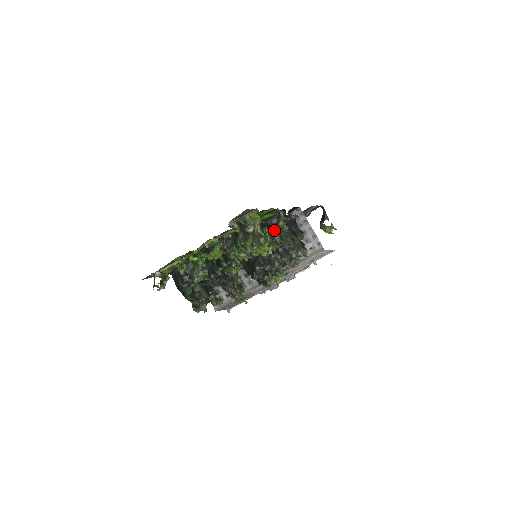
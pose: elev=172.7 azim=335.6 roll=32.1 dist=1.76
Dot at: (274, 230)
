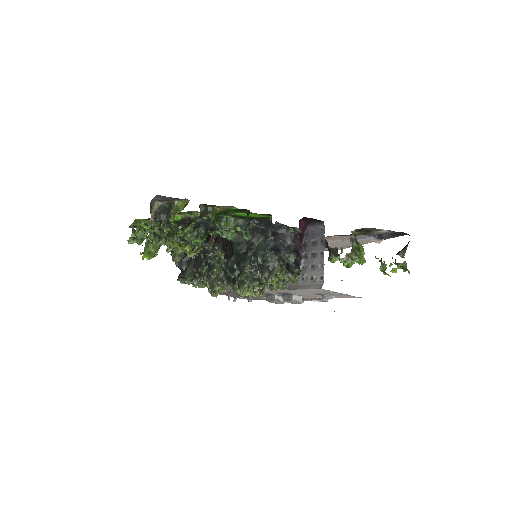
Dot at: (258, 235)
